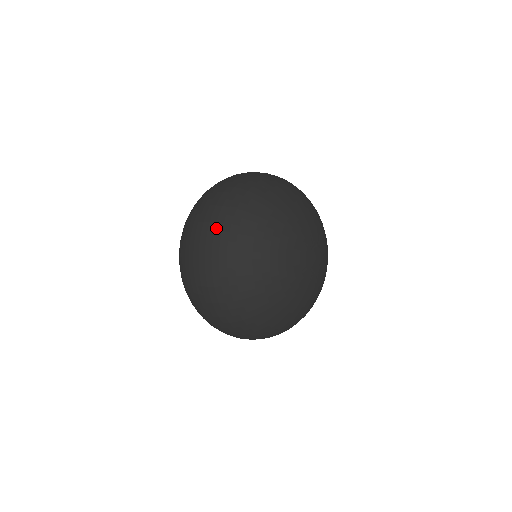
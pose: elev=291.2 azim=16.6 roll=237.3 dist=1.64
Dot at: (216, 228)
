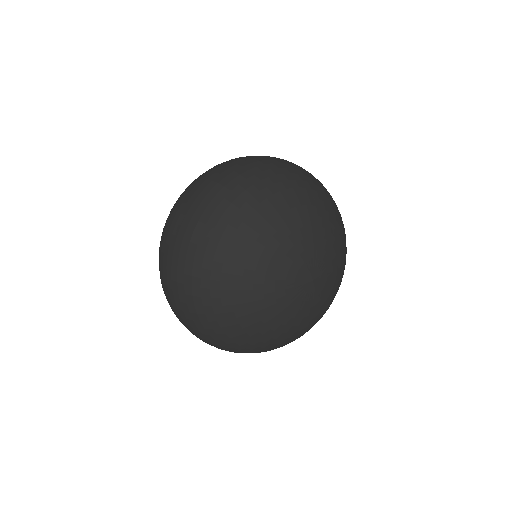
Dot at: (179, 258)
